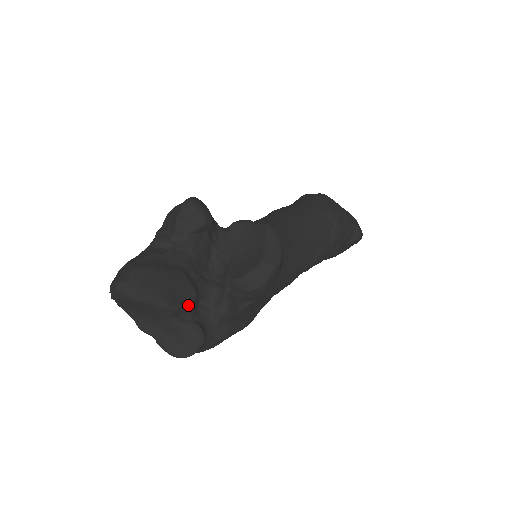
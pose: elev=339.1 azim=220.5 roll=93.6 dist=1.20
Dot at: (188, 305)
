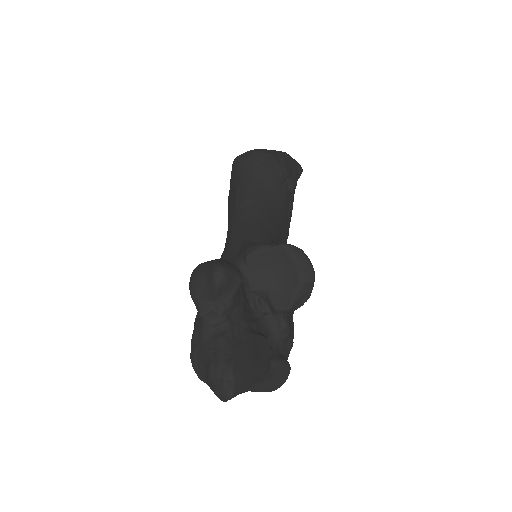
Dot at: (270, 354)
